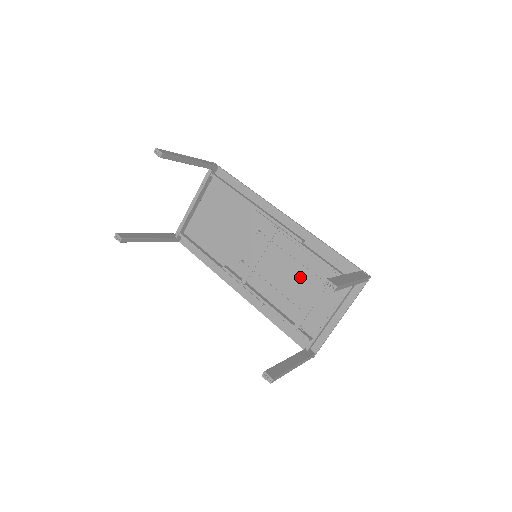
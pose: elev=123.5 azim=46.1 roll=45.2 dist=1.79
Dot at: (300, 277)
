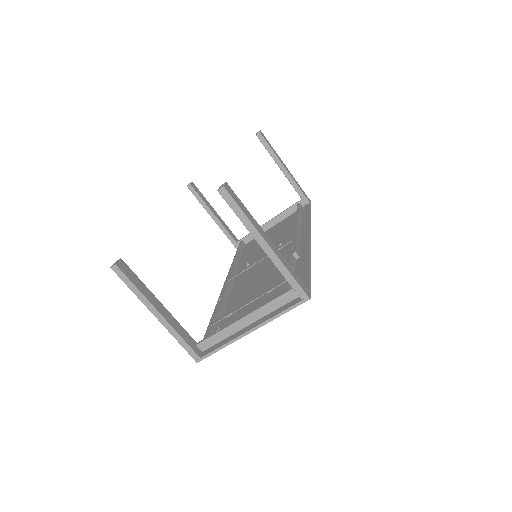
Dot at: (265, 286)
